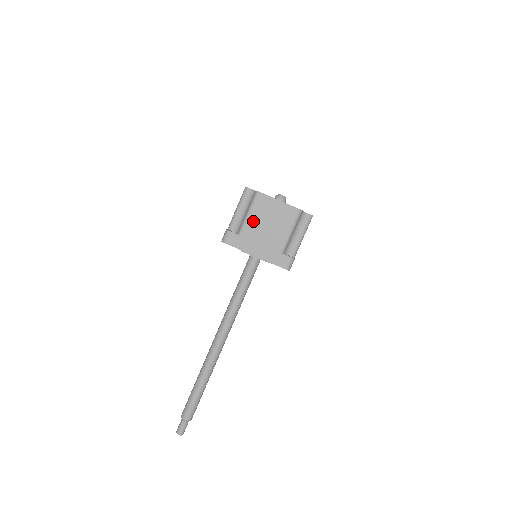
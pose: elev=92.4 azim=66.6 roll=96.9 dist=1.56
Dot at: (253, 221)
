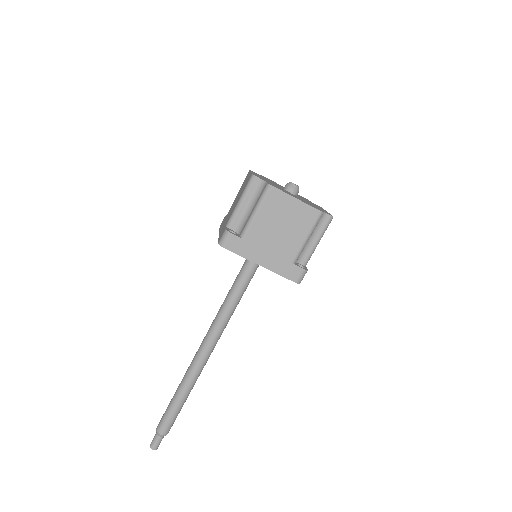
Dot at: (261, 222)
